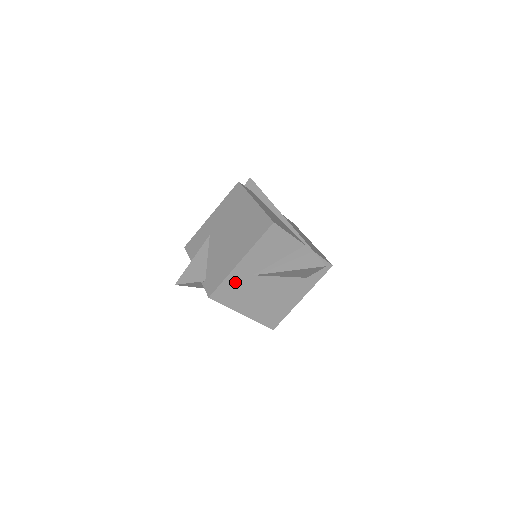
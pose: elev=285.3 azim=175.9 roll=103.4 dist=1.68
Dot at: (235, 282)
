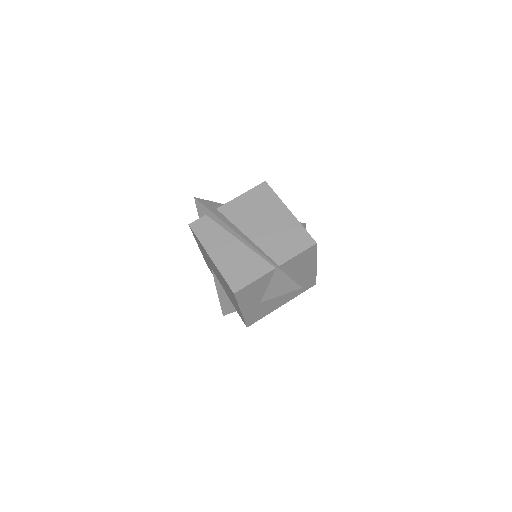
Dot at: (253, 313)
